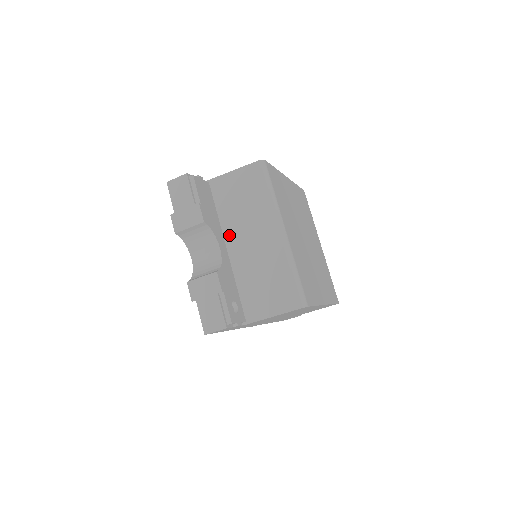
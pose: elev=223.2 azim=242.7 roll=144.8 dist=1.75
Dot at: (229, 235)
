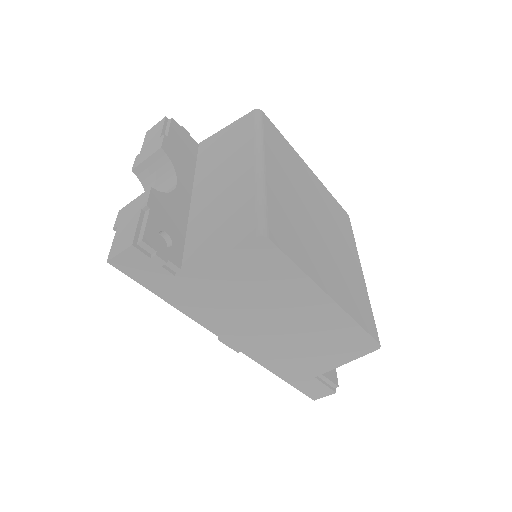
Dot at: (199, 183)
